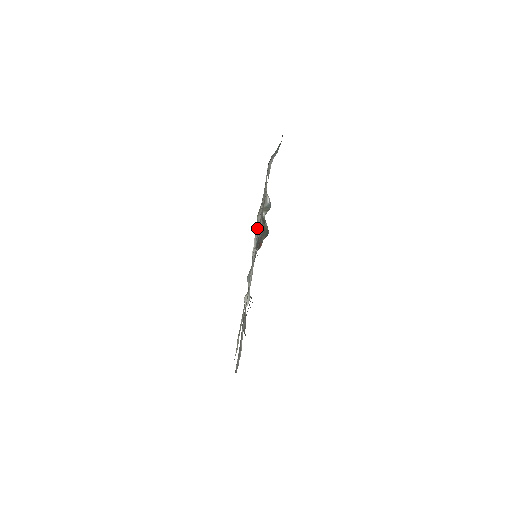
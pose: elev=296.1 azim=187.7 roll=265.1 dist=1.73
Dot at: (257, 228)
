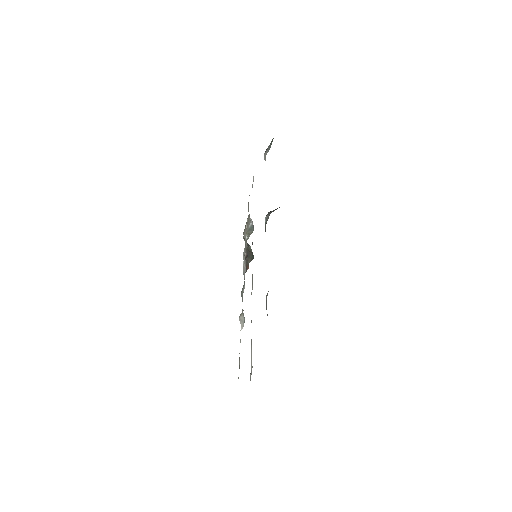
Dot at: (245, 244)
